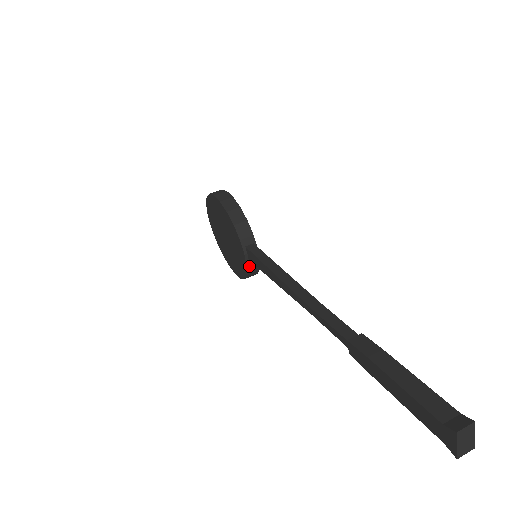
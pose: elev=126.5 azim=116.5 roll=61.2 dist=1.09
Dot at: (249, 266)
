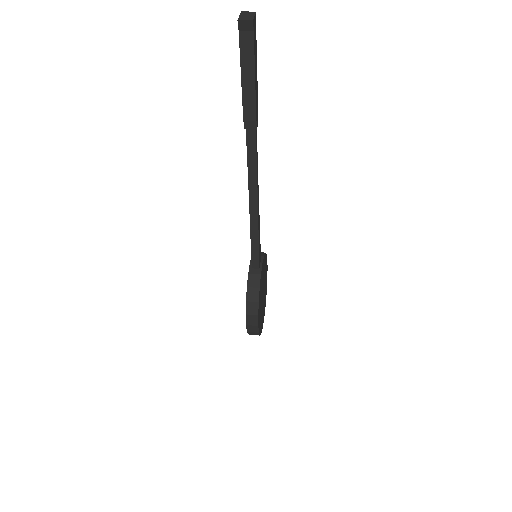
Dot at: (250, 275)
